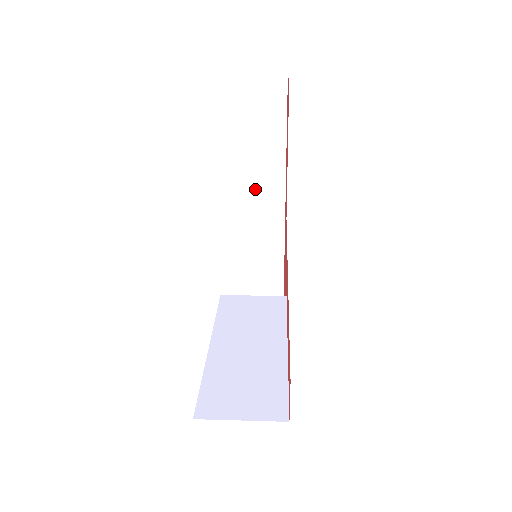
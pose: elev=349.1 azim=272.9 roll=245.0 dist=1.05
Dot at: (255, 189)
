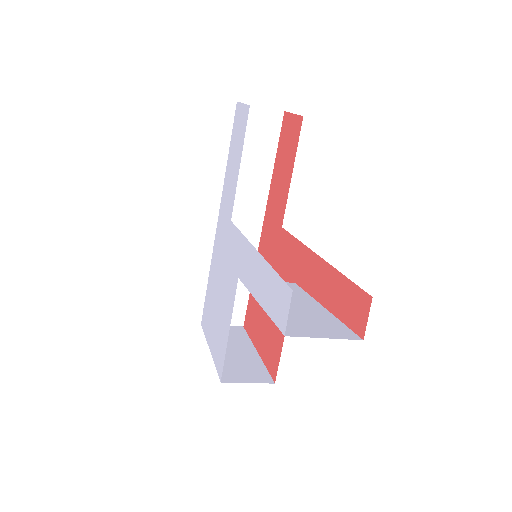
Dot at: (239, 210)
